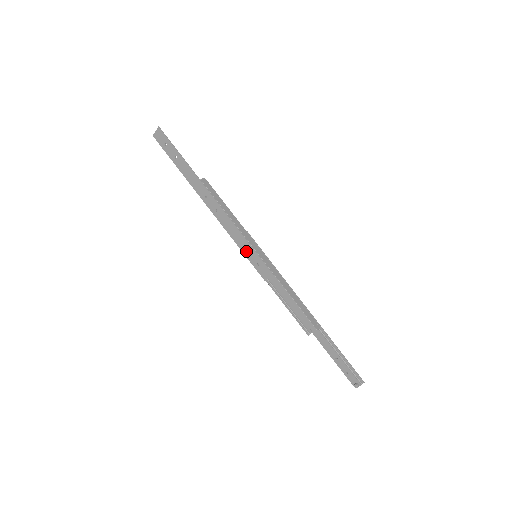
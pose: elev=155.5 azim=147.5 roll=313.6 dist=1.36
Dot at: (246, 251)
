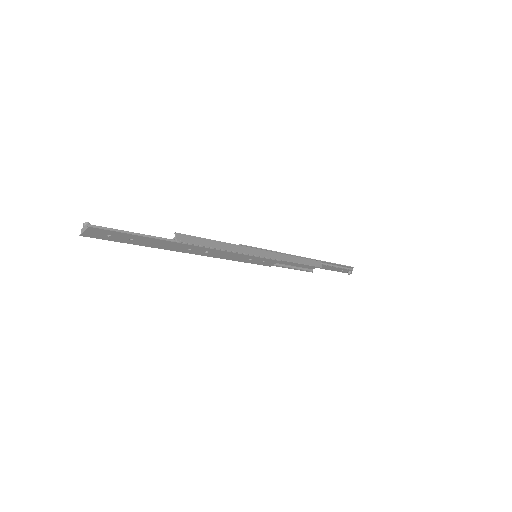
Dot at: (248, 261)
